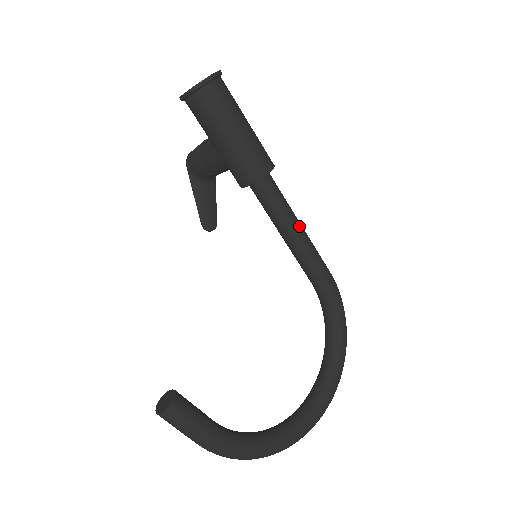
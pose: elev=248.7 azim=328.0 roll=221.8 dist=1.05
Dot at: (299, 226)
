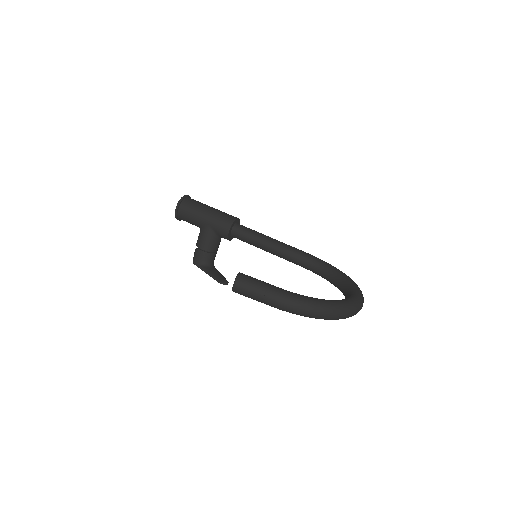
Dot at: (271, 238)
